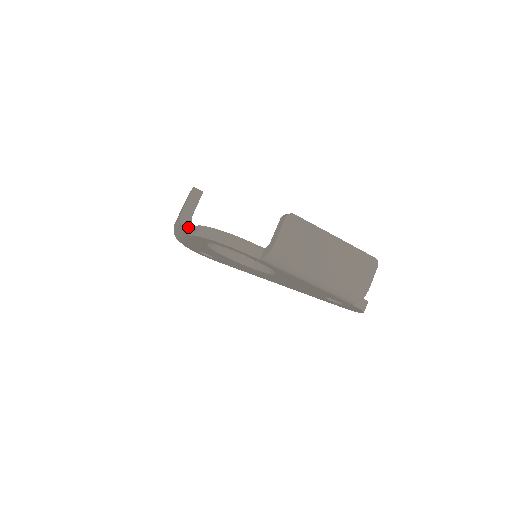
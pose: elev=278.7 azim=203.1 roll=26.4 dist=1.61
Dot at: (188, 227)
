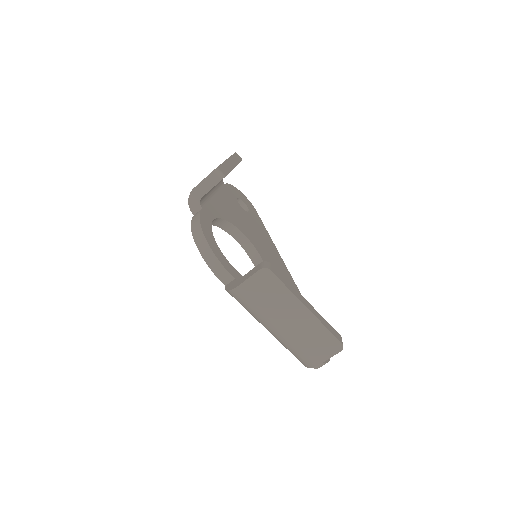
Dot at: (194, 205)
